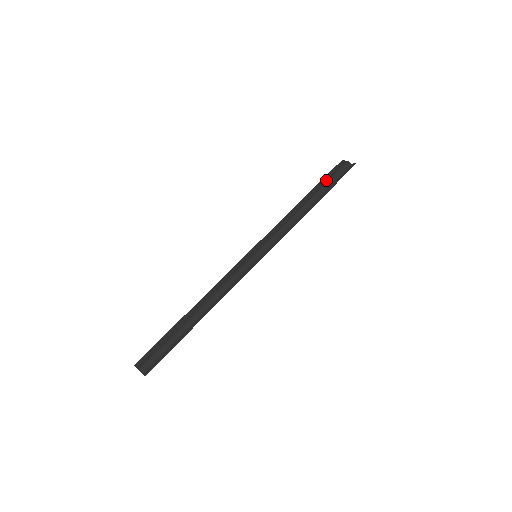
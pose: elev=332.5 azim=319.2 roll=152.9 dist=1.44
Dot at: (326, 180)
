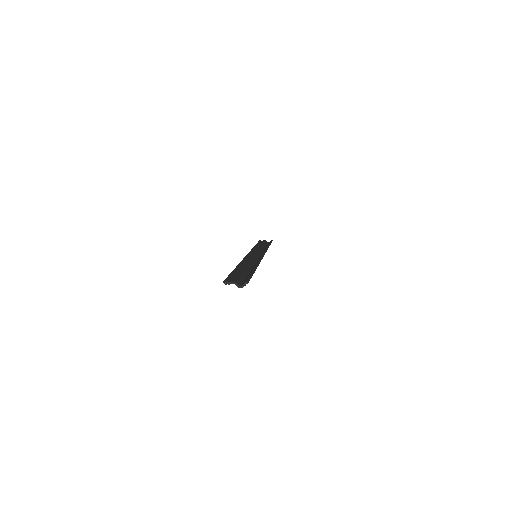
Dot at: occluded
